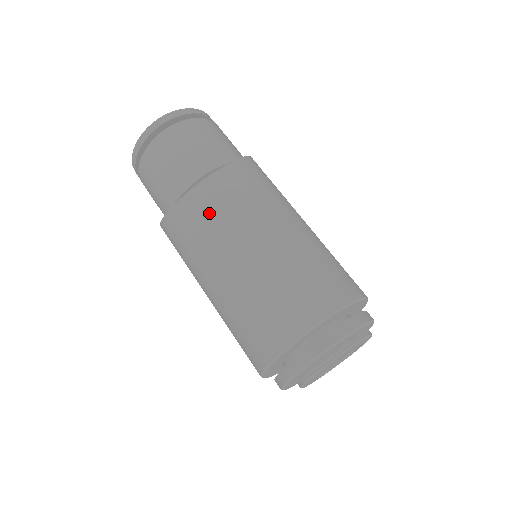
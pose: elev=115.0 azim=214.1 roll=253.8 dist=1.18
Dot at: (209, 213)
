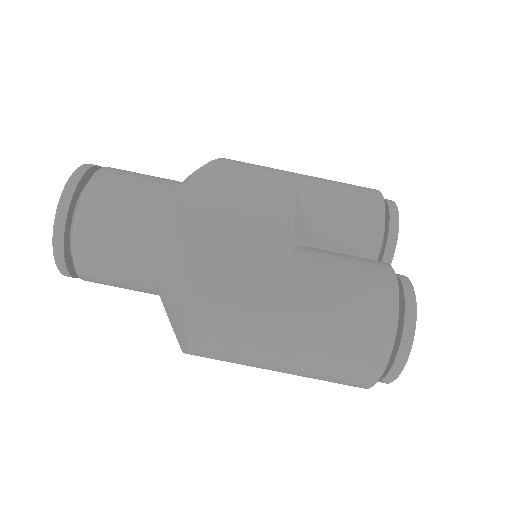
Dot at: (222, 353)
